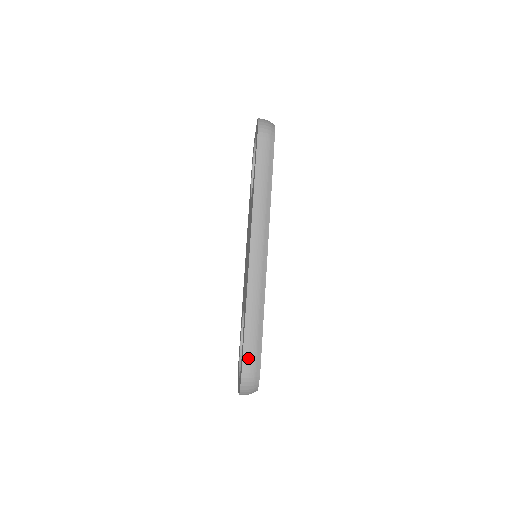
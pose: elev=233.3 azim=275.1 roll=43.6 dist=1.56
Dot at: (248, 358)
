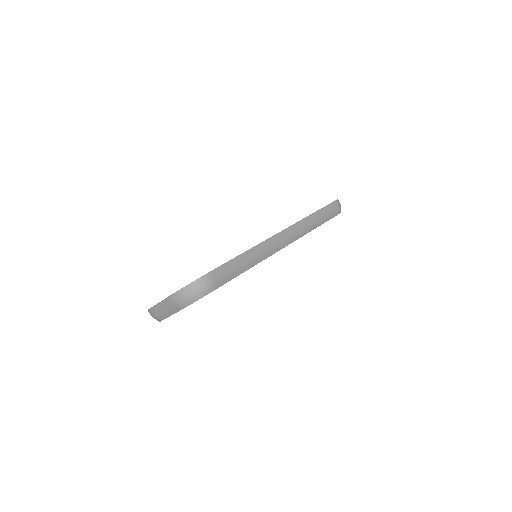
Dot at: (218, 273)
